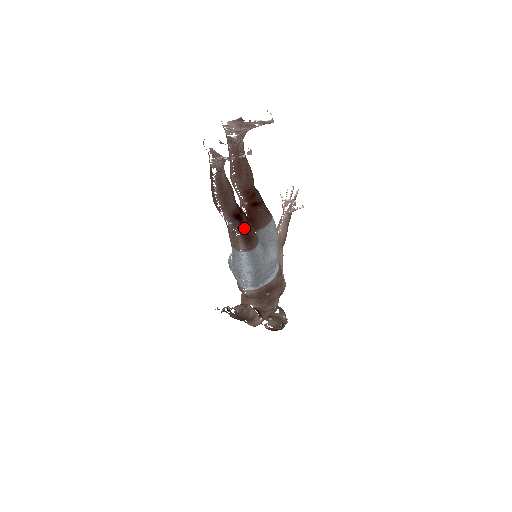
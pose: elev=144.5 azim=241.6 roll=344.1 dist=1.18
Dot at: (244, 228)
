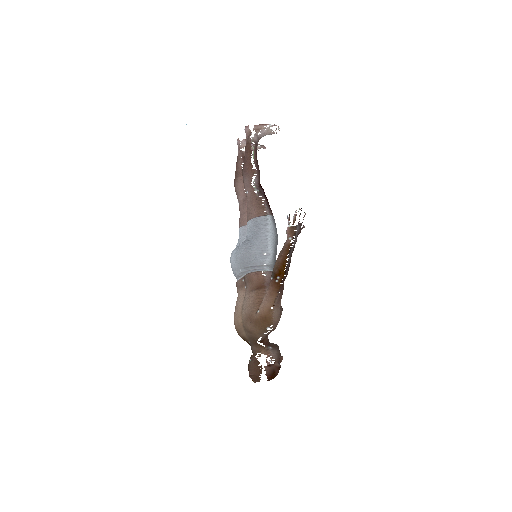
Dot at: (266, 197)
